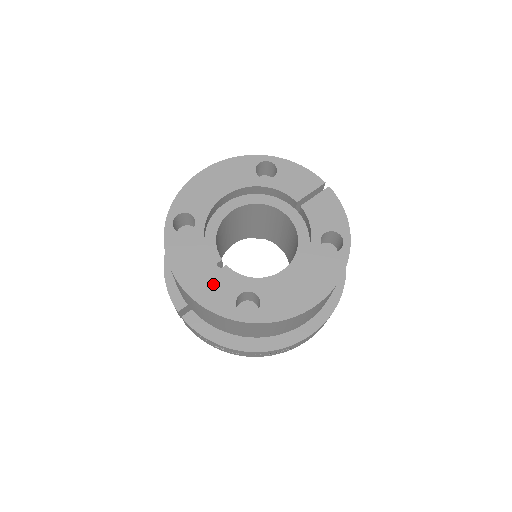
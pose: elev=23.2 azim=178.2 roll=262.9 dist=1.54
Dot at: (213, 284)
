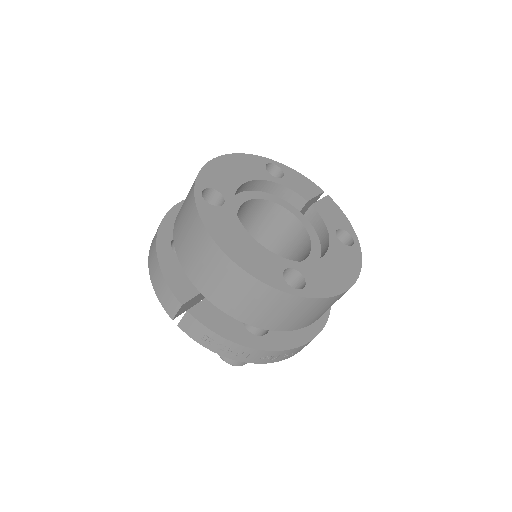
Dot at: (257, 257)
